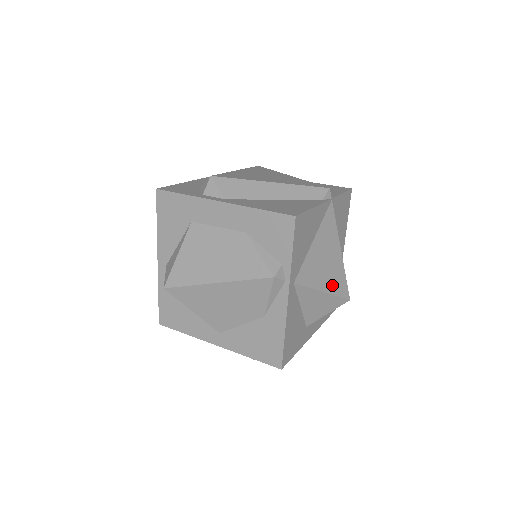
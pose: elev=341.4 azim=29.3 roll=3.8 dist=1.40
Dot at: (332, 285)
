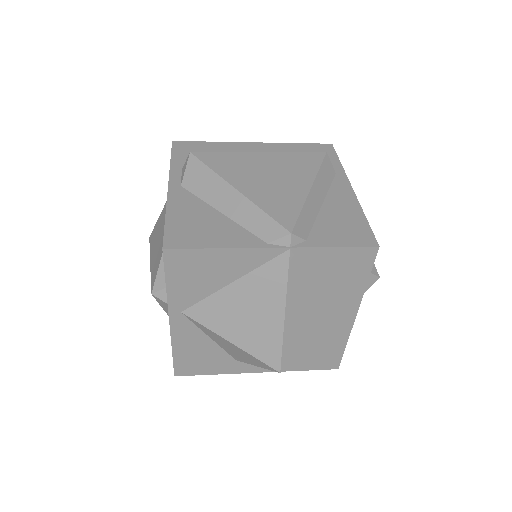
Dot at: (250, 343)
